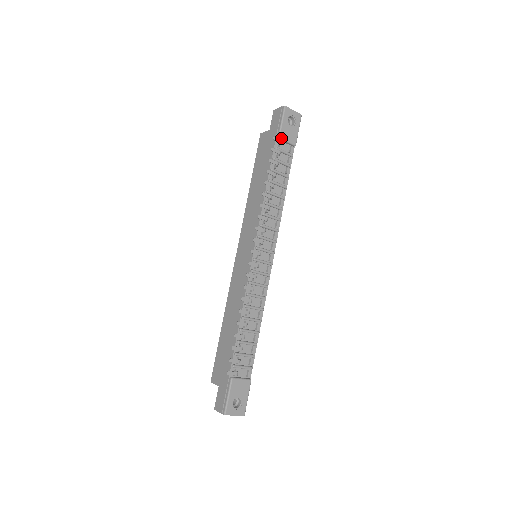
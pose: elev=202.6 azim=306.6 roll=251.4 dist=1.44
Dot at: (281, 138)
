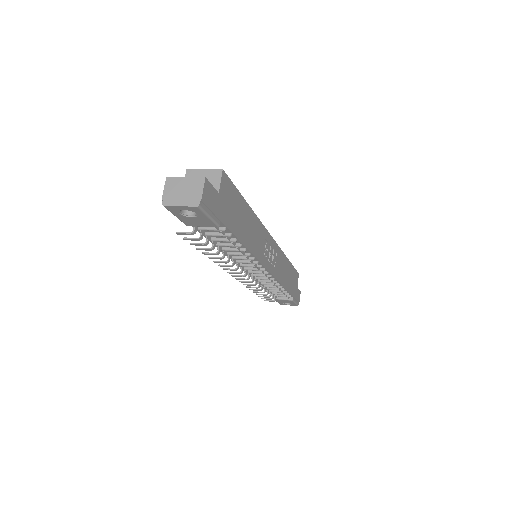
Dot at: occluded
